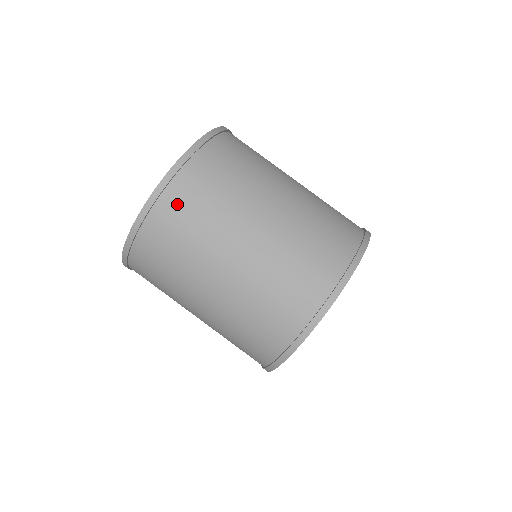
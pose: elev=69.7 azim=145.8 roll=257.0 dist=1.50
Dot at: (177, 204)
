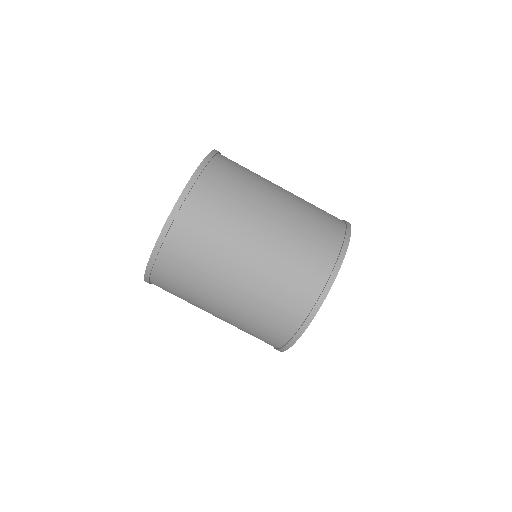
Dot at: (190, 225)
